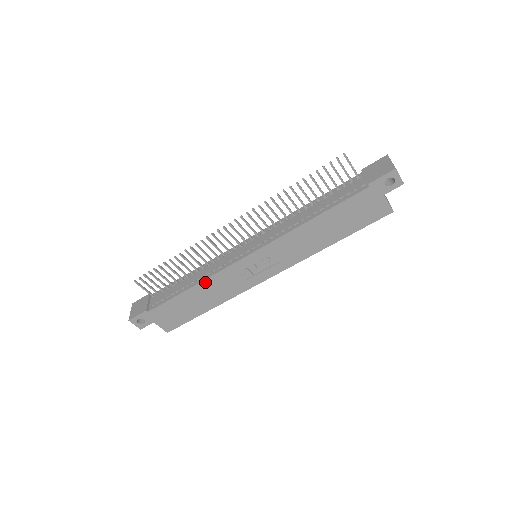
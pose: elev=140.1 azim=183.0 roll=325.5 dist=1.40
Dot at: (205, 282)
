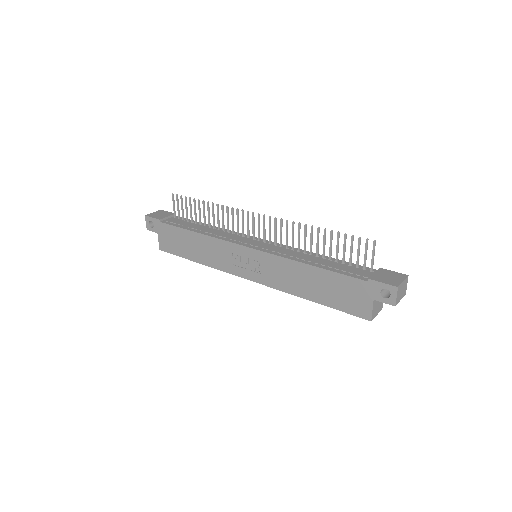
Dot at: (208, 238)
